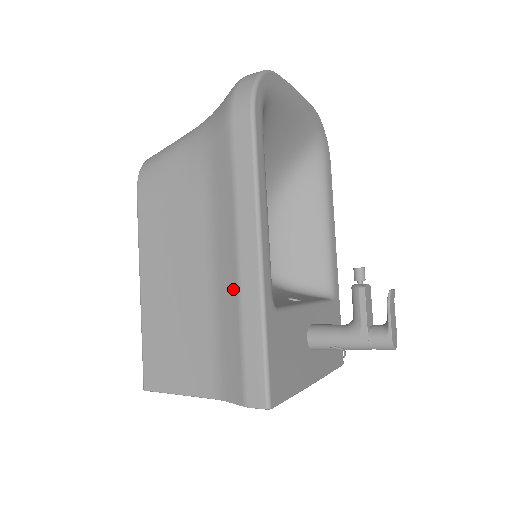
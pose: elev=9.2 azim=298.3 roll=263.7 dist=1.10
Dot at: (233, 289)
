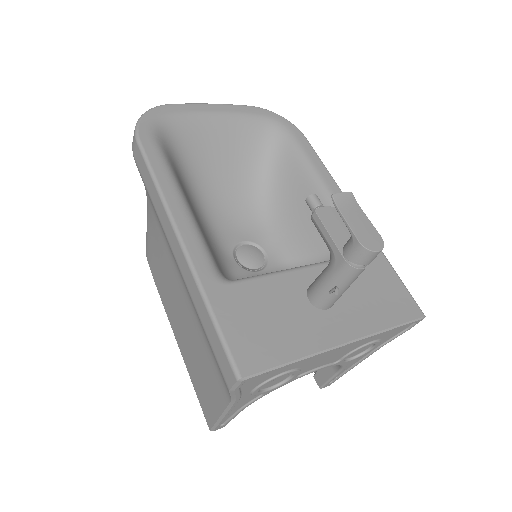
Dot at: occluded
